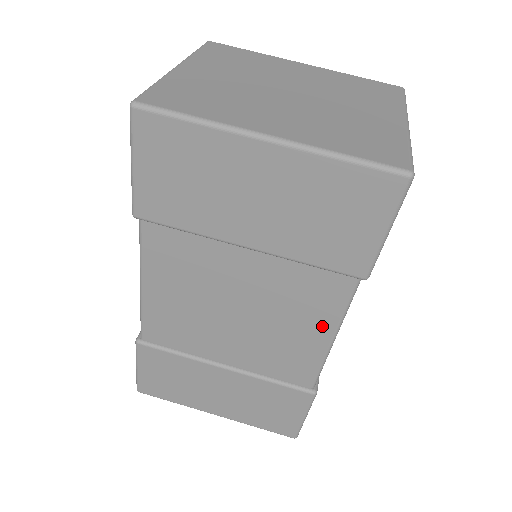
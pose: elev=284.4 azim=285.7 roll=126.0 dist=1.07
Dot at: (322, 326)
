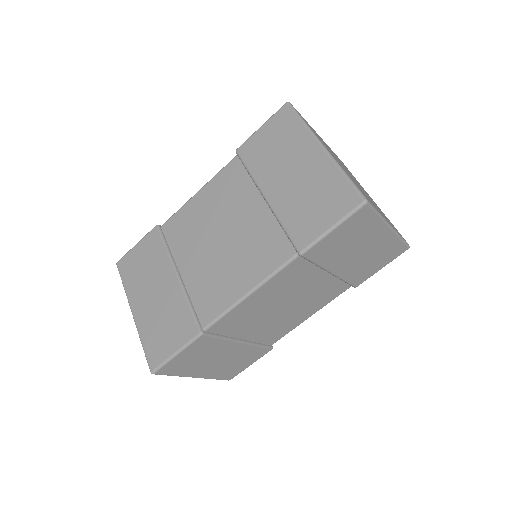
Dot at: (252, 277)
